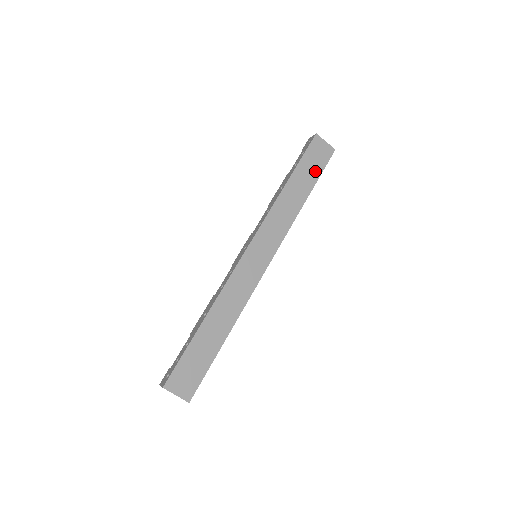
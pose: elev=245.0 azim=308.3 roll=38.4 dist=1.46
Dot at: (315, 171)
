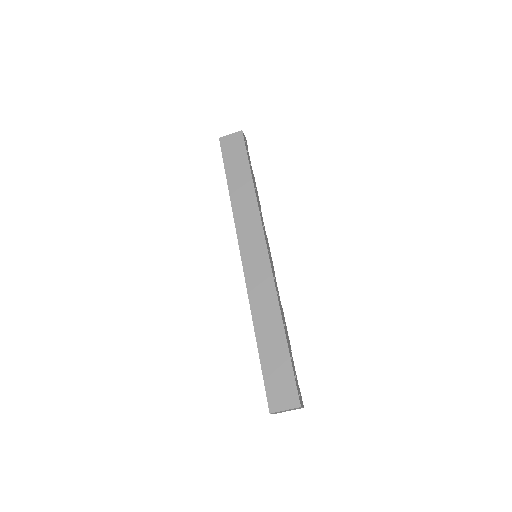
Dot at: (241, 159)
